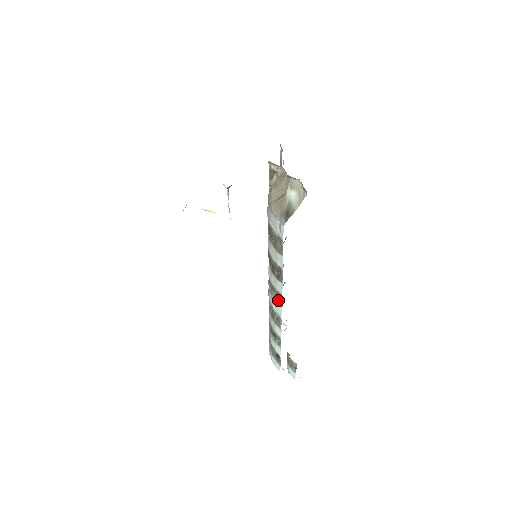
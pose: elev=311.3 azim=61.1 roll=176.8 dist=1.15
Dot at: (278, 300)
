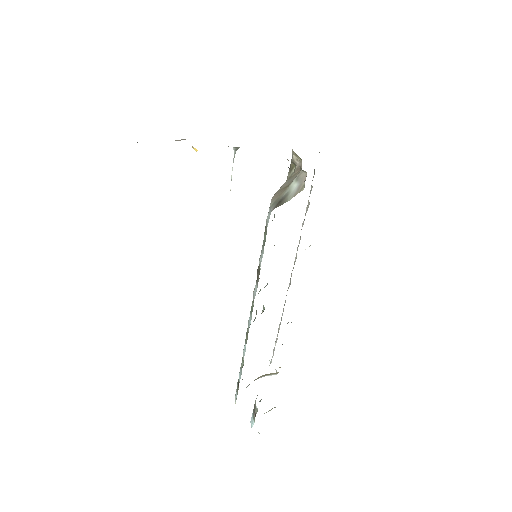
Dot at: (252, 309)
